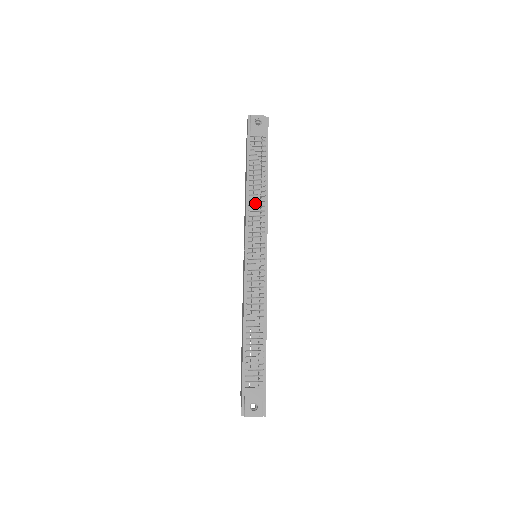
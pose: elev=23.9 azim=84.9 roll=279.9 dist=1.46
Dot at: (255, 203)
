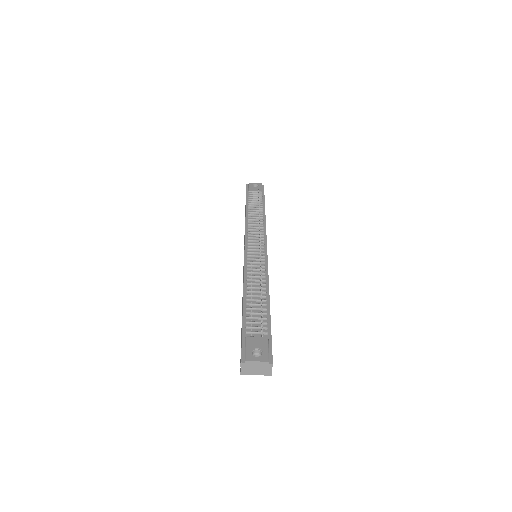
Dot at: (254, 222)
